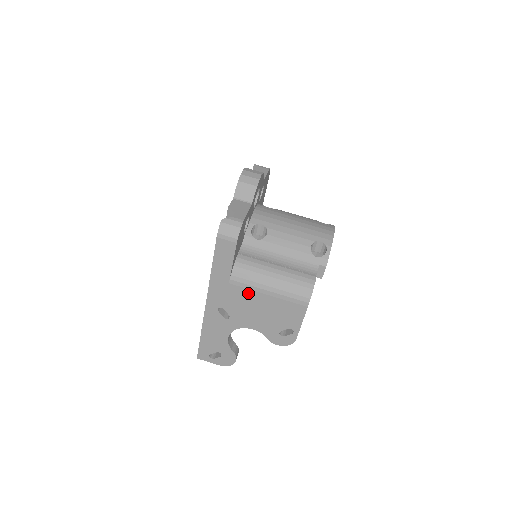
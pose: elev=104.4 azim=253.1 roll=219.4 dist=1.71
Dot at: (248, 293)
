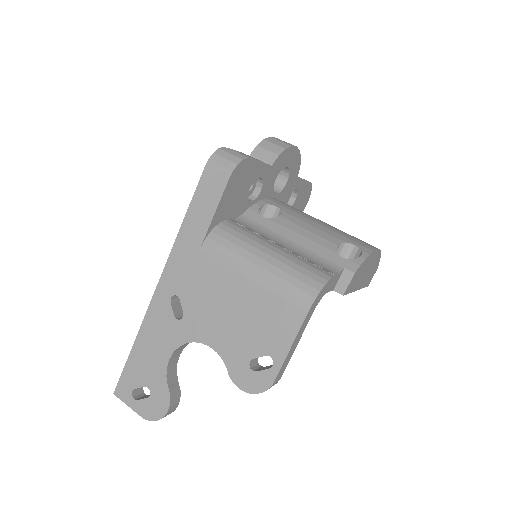
Dot at: (222, 272)
